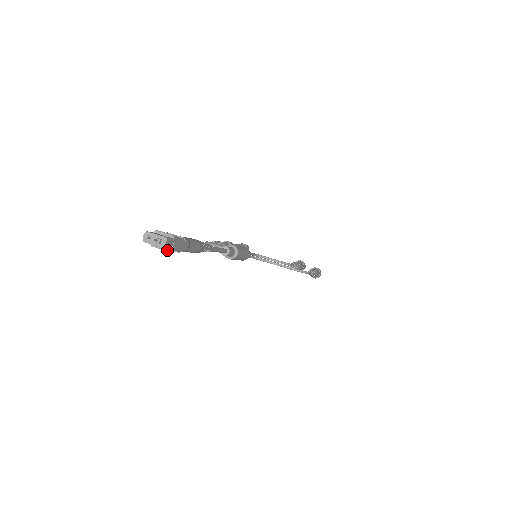
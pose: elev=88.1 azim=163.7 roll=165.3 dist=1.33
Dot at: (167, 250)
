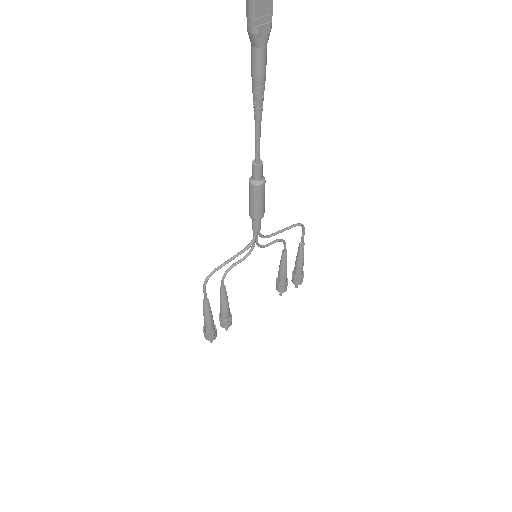
Dot at: out of frame
